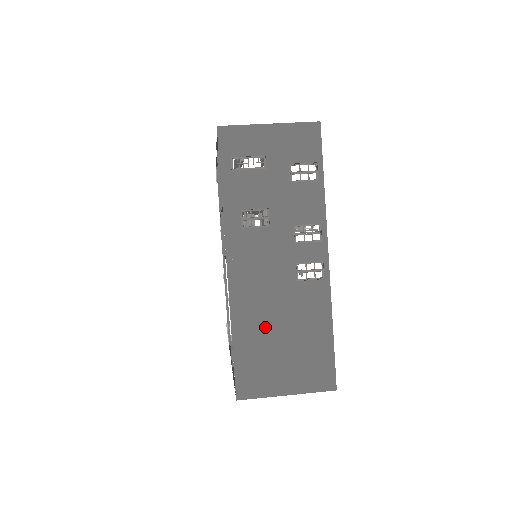
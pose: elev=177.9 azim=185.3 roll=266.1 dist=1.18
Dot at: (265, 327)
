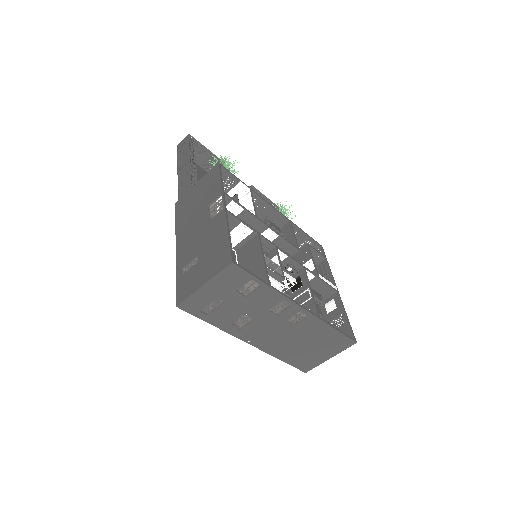
Dot at: (294, 348)
